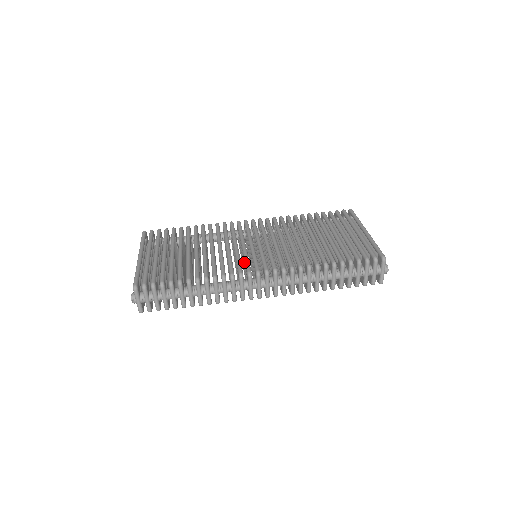
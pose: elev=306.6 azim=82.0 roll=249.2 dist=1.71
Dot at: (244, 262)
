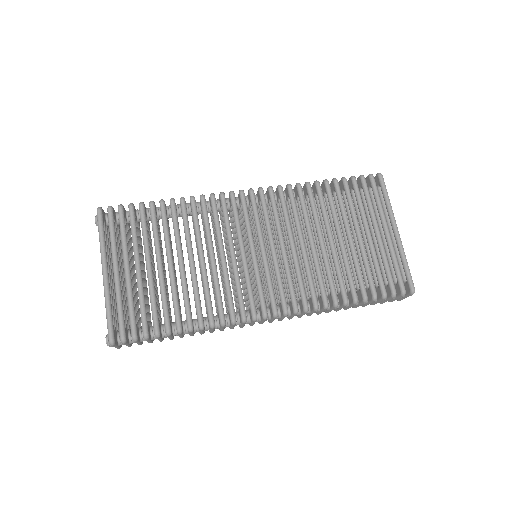
Dot at: (244, 282)
